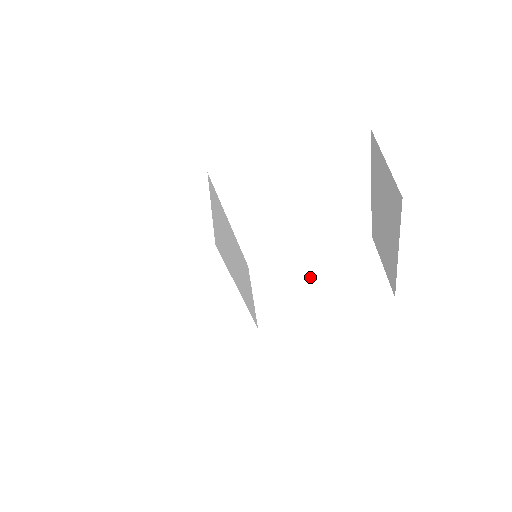
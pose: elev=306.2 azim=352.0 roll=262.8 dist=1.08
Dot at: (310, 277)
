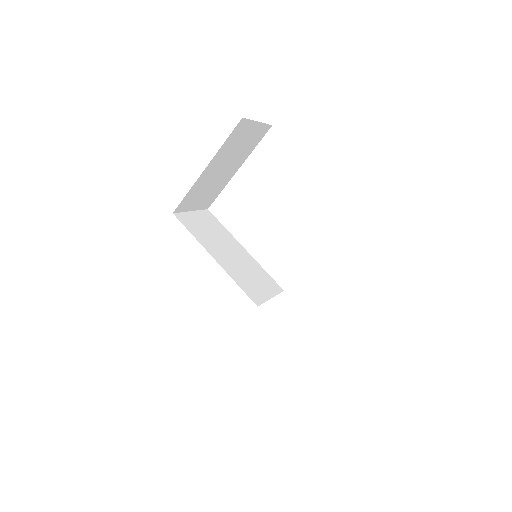
Dot at: occluded
